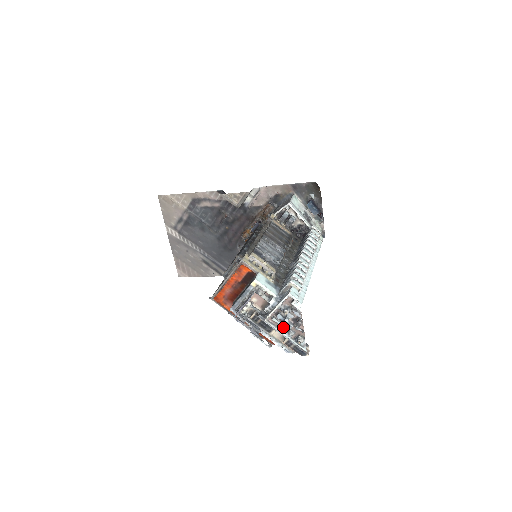
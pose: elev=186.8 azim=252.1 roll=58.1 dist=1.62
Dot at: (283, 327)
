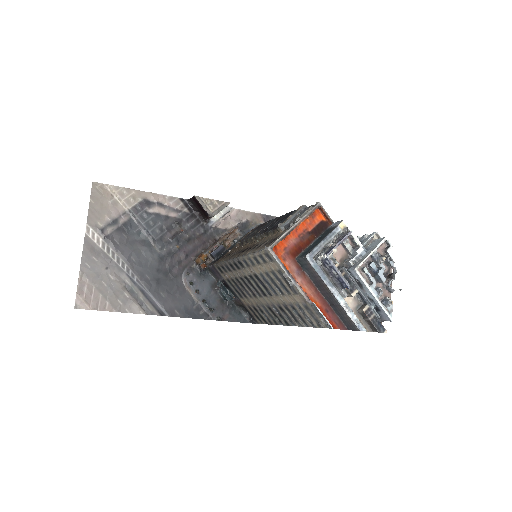
Dot at: (373, 282)
